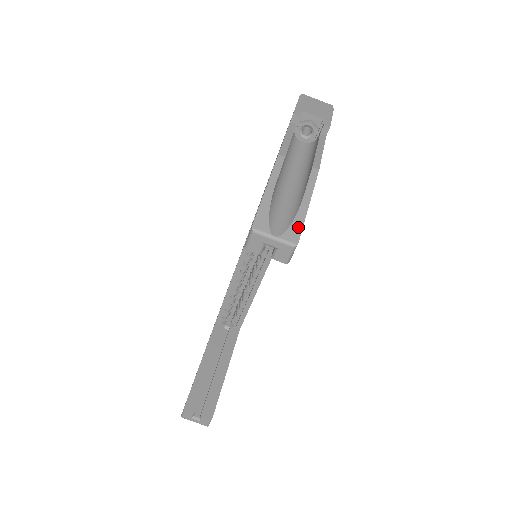
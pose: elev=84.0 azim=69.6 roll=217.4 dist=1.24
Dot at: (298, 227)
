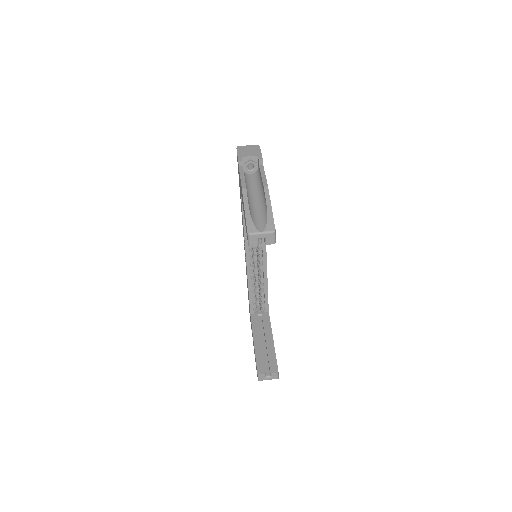
Dot at: (271, 222)
